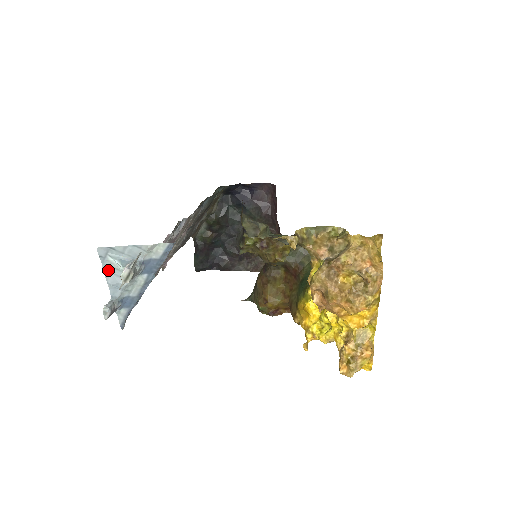
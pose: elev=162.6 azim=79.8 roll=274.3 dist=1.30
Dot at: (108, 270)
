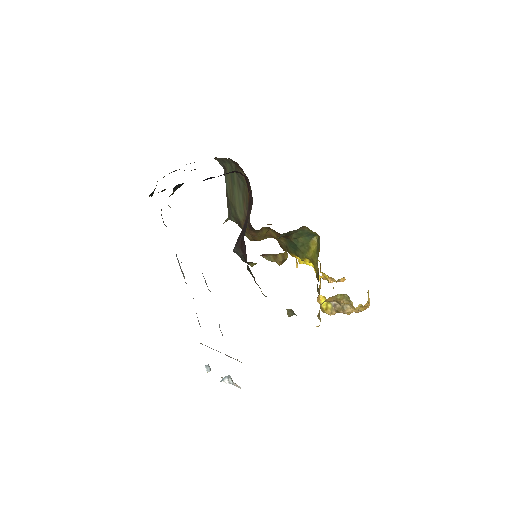
Dot at: occluded
